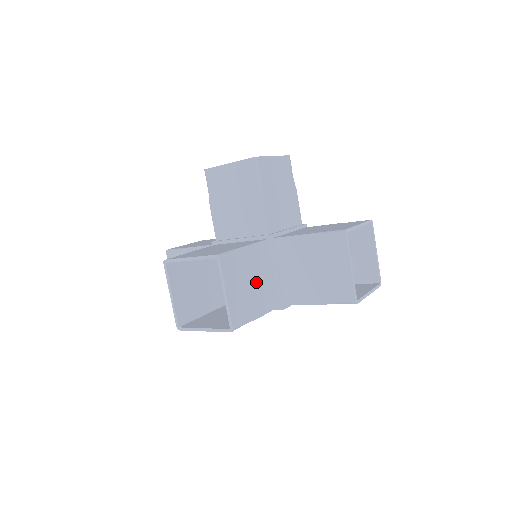
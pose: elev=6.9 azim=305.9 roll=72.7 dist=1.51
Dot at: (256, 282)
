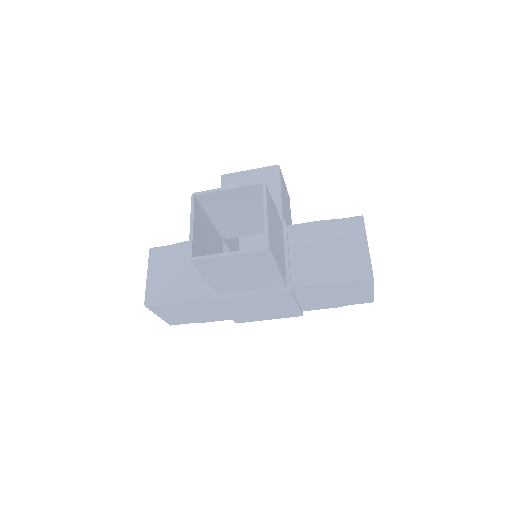
Dot at: (278, 240)
